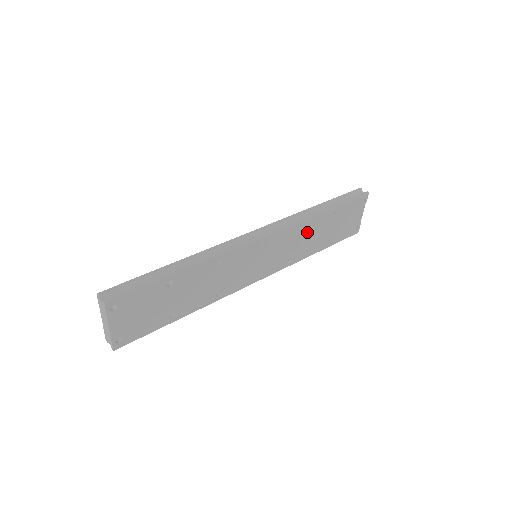
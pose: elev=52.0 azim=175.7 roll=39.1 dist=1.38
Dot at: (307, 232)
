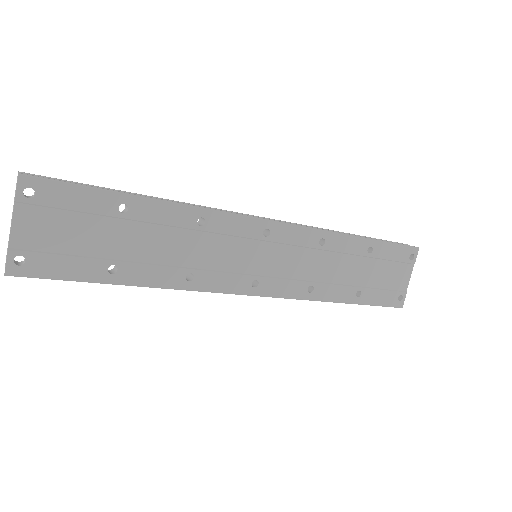
Dot at: (331, 257)
